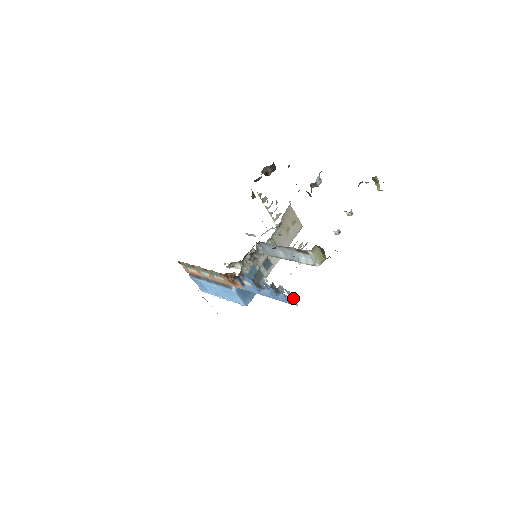
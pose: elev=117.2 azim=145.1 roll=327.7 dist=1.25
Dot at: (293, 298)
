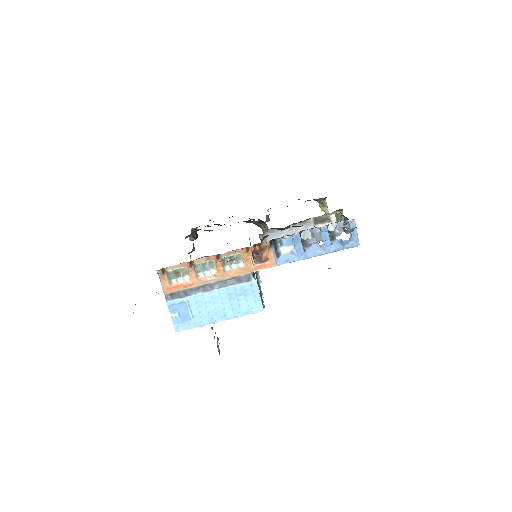
Dot at: (356, 232)
